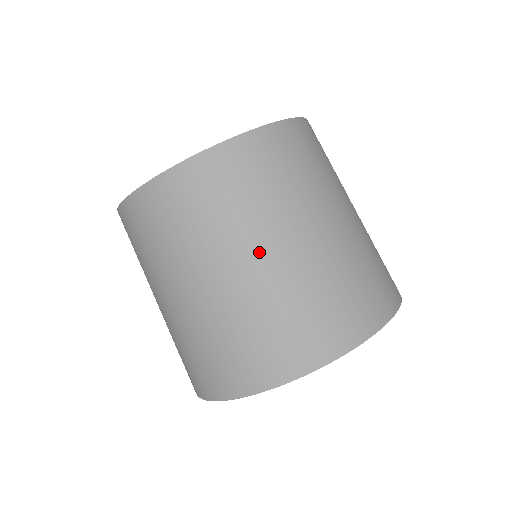
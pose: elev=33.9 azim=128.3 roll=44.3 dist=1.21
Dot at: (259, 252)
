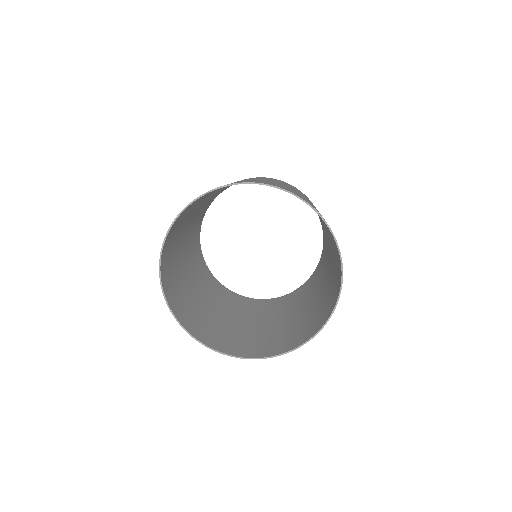
Dot at: occluded
